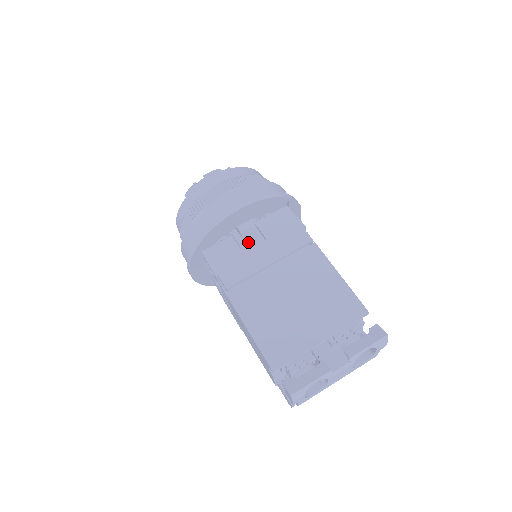
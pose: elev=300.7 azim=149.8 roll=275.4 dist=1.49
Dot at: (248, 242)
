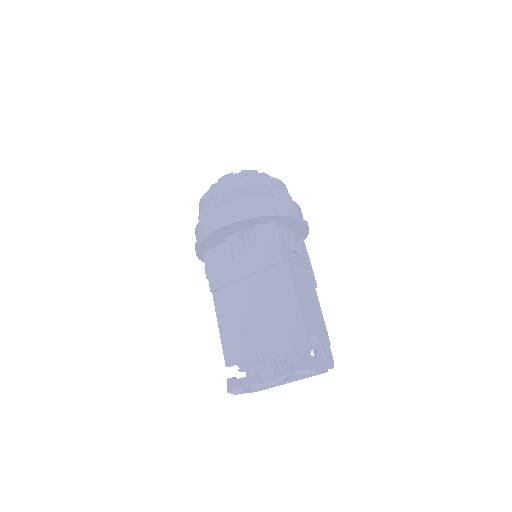
Dot at: (234, 252)
